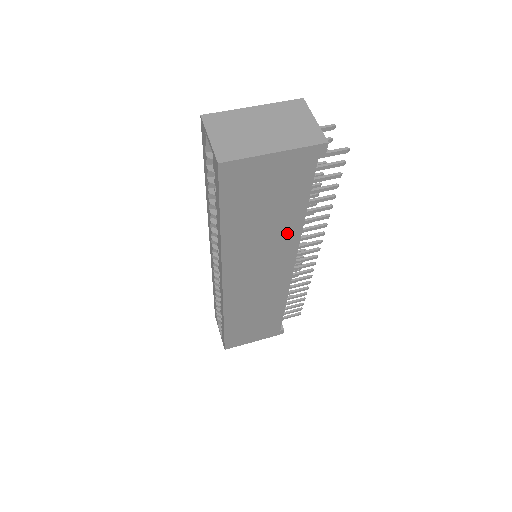
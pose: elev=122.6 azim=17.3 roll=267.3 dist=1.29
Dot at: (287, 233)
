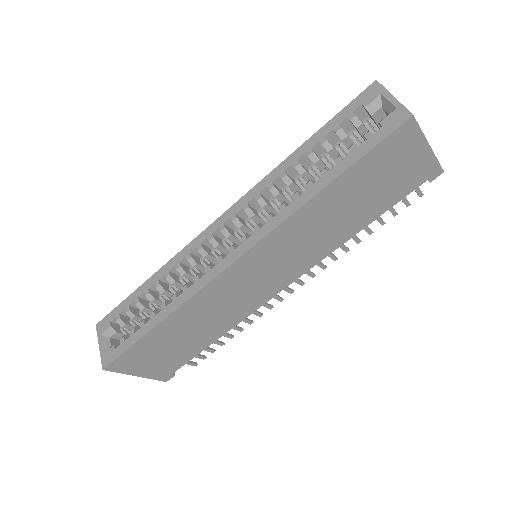
Dot at: (335, 238)
